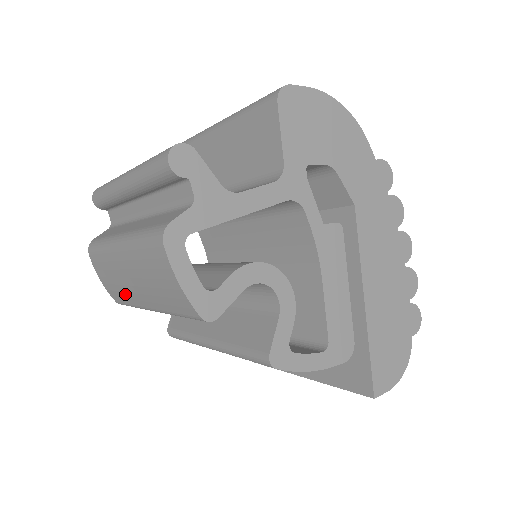
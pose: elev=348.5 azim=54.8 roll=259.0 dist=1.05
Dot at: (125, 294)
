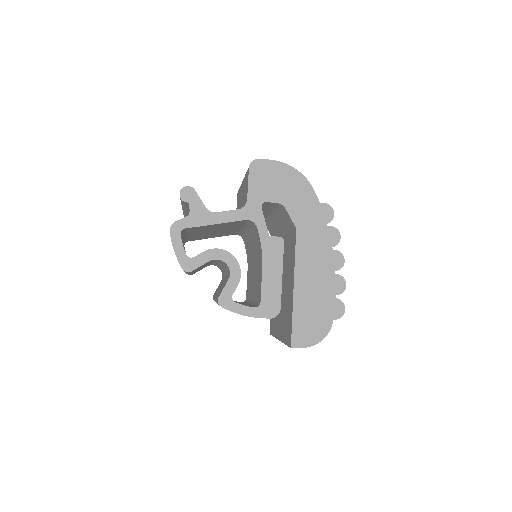
Dot at: occluded
